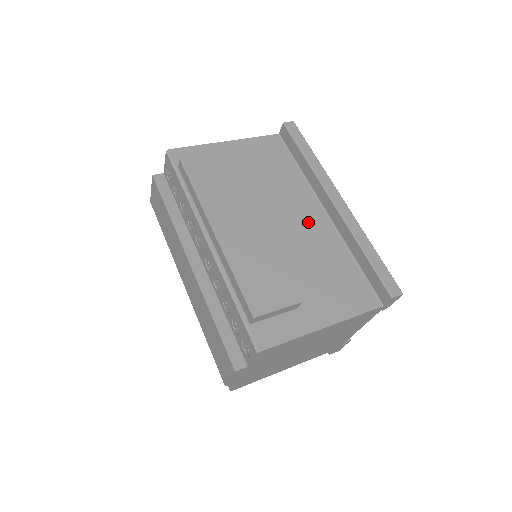
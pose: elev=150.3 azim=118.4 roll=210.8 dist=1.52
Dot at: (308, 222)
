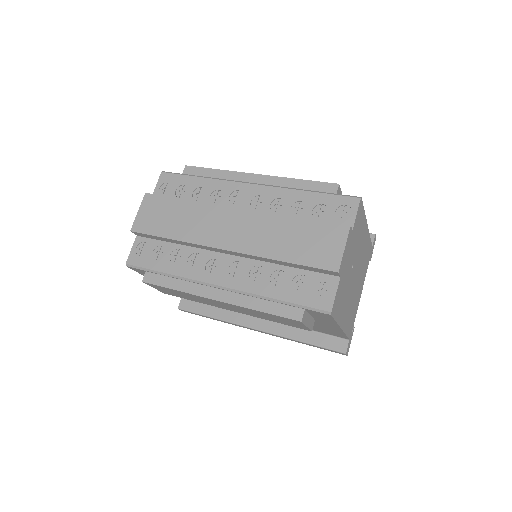
Dot at: occluded
